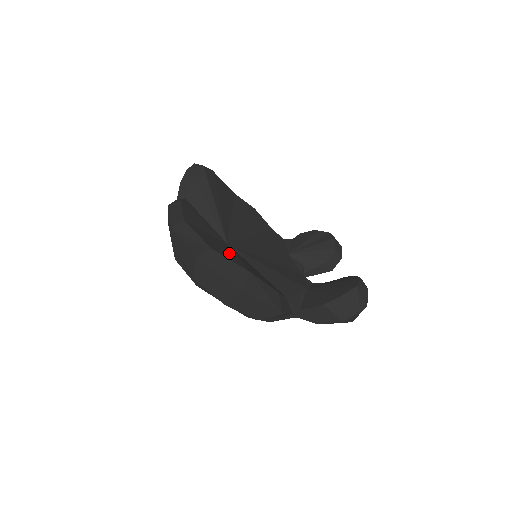
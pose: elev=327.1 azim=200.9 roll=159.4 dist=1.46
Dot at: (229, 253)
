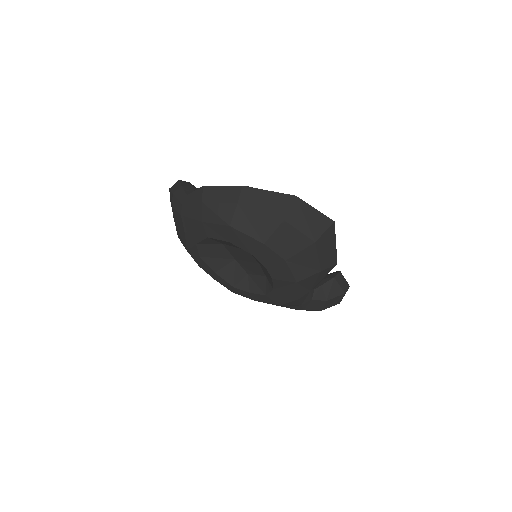
Dot at: occluded
